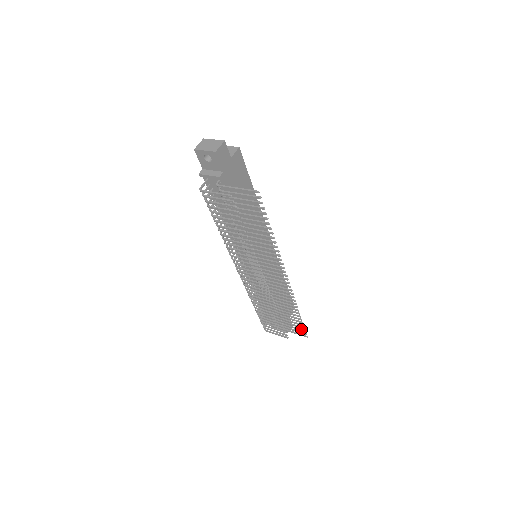
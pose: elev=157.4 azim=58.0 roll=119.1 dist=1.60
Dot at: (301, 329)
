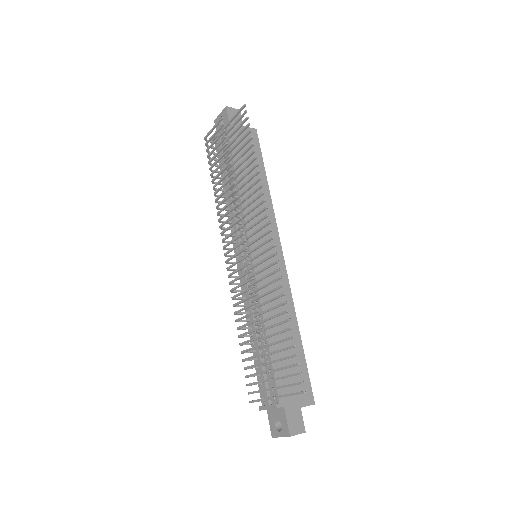
Dot at: (296, 373)
